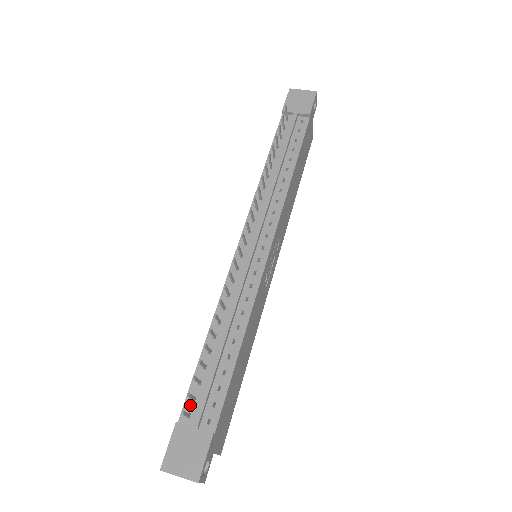
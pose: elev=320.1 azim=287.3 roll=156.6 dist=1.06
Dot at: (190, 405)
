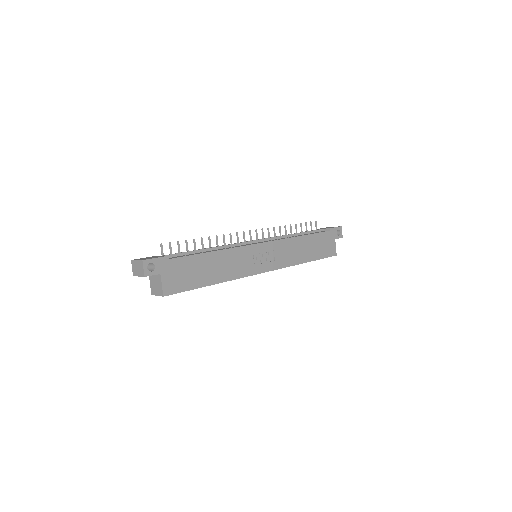
Dot at: occluded
